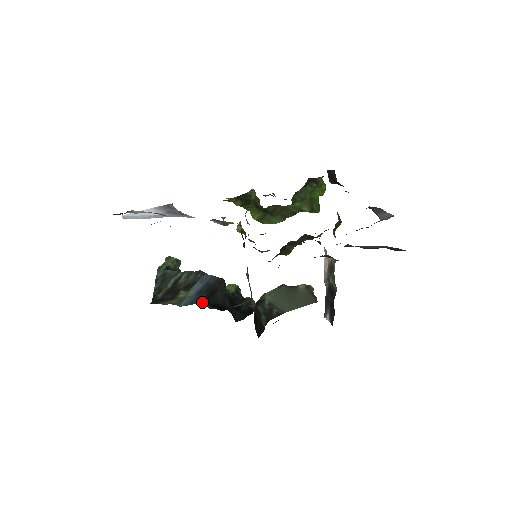
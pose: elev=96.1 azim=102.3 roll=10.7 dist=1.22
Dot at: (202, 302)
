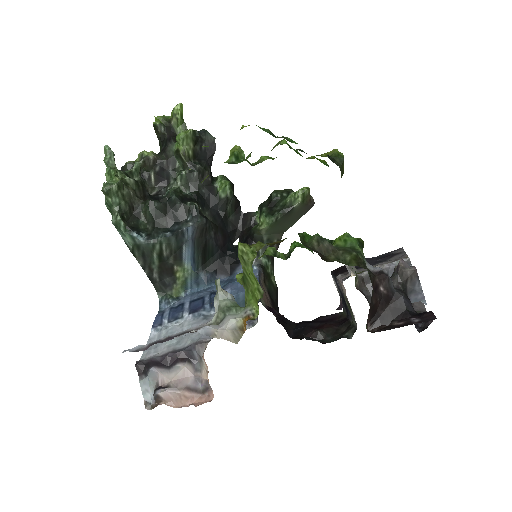
Dot at: (207, 279)
